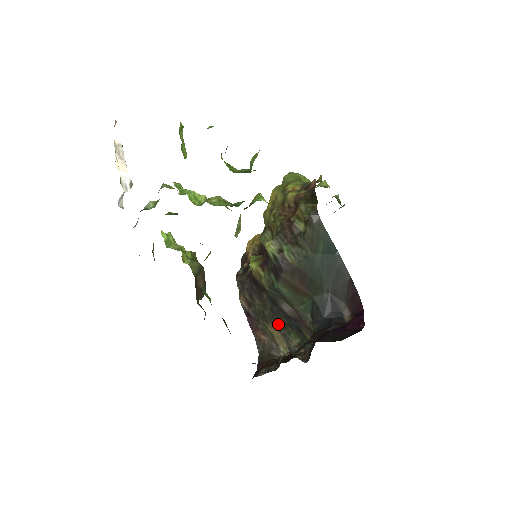
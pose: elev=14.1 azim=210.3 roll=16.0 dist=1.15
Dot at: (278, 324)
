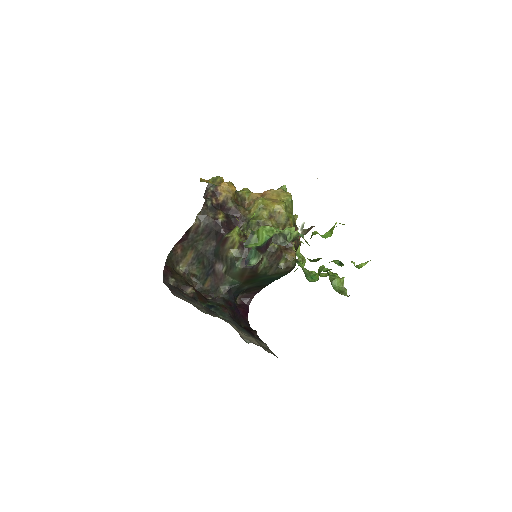
Dot at: (198, 258)
